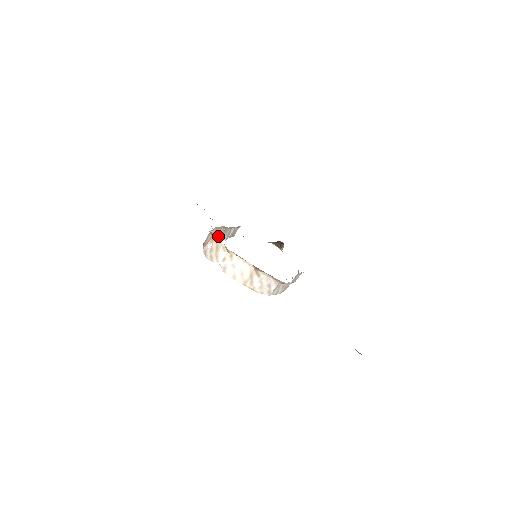
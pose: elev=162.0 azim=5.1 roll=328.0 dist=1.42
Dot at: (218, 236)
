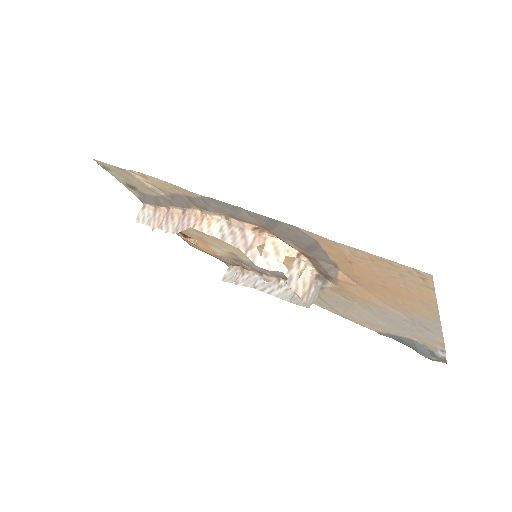
Dot at: (177, 226)
